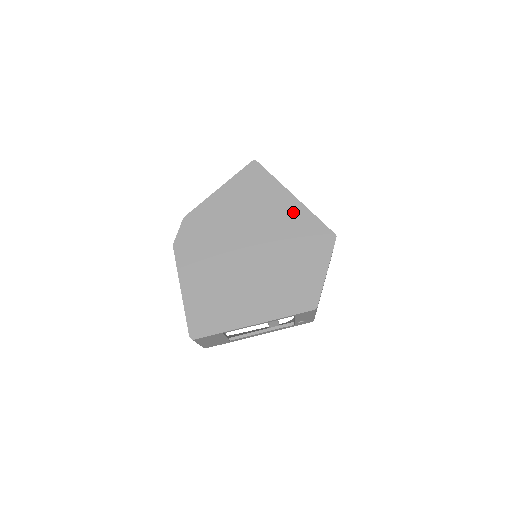
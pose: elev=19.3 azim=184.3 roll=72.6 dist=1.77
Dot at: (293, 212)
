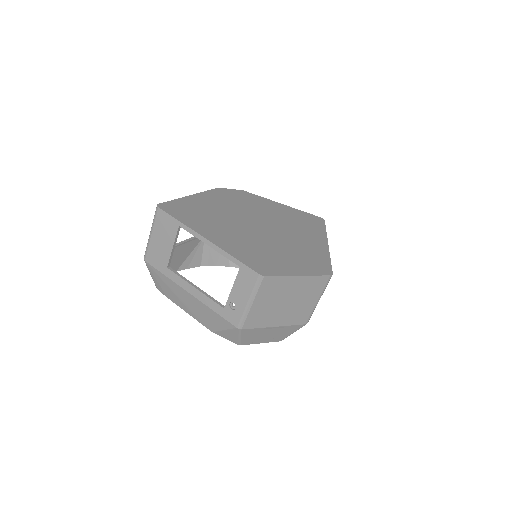
Dot at: (317, 245)
